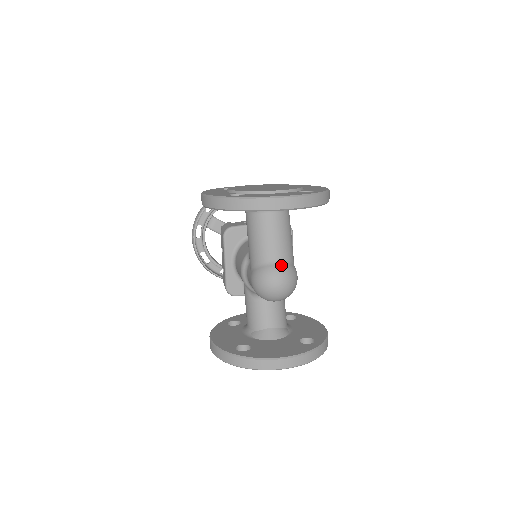
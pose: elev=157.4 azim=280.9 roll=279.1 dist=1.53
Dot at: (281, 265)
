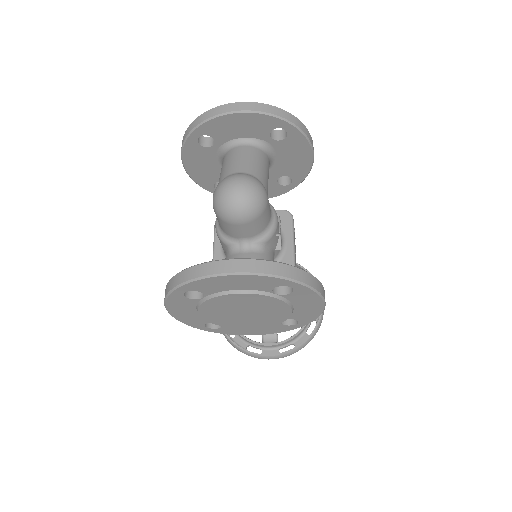
Dot at: (242, 173)
